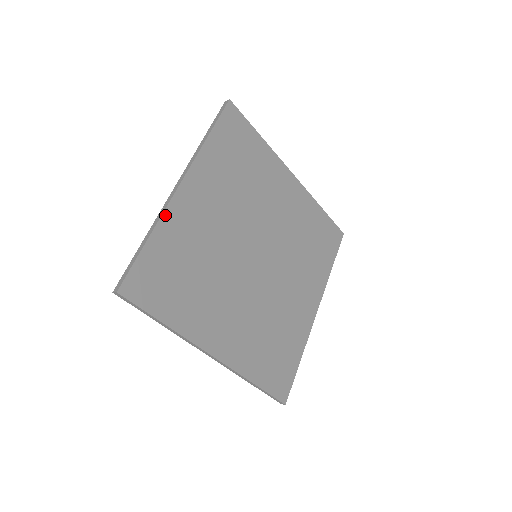
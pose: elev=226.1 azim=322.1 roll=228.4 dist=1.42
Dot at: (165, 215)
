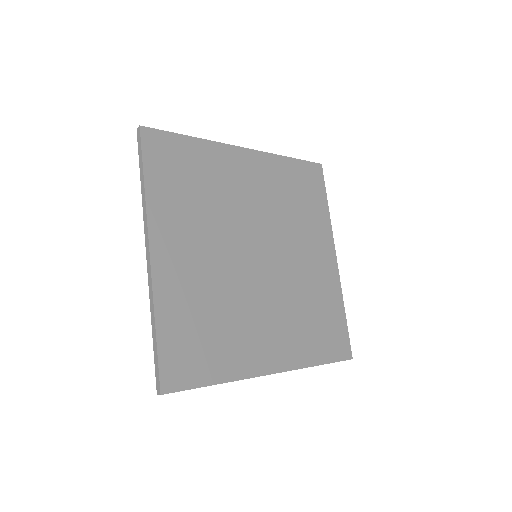
Dot at: (156, 293)
